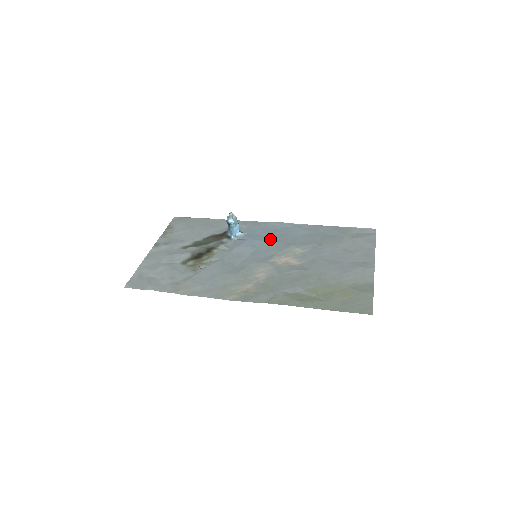
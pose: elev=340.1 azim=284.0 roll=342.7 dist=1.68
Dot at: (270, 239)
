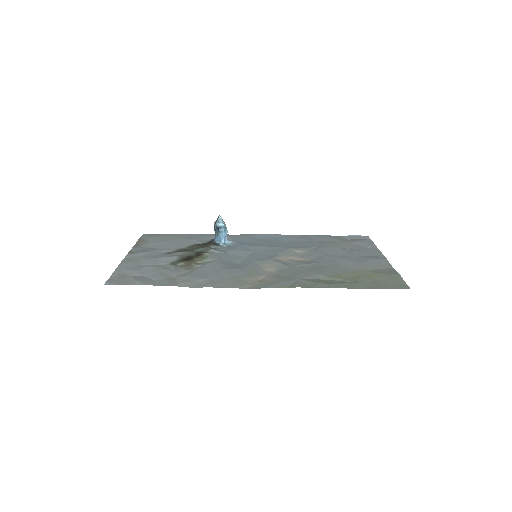
Dot at: (264, 245)
